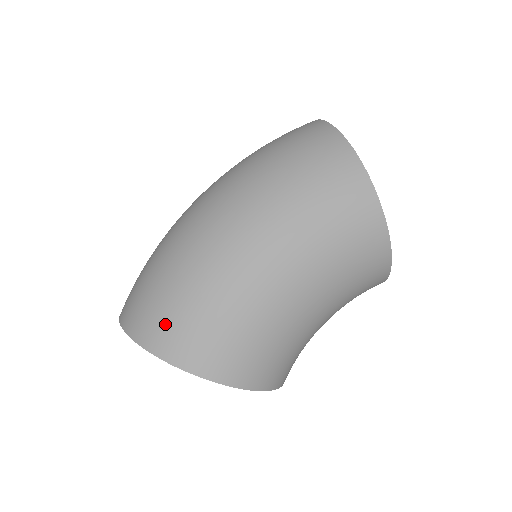
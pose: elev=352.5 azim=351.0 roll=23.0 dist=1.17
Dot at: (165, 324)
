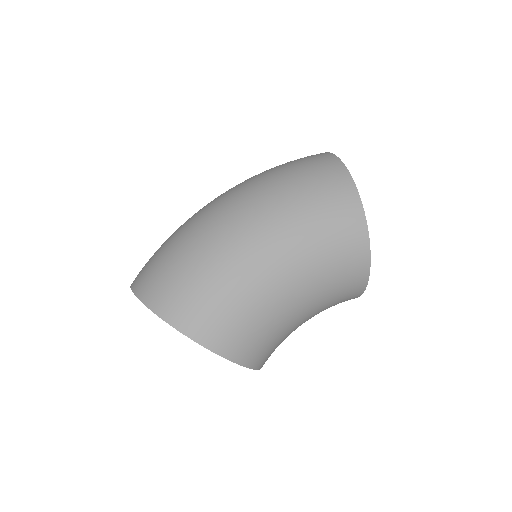
Dot at: (173, 292)
